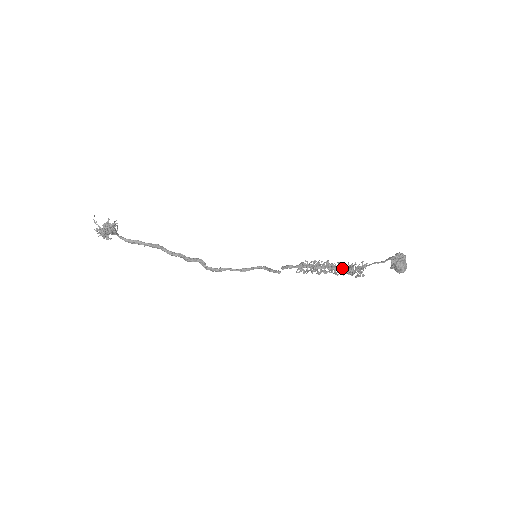
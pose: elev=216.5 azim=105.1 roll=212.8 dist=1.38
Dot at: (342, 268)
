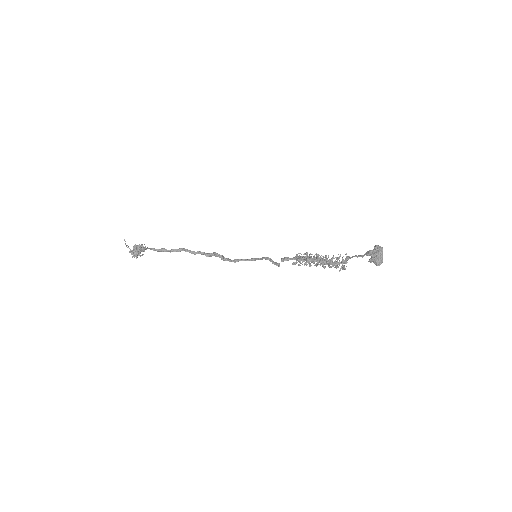
Dot at: (328, 262)
